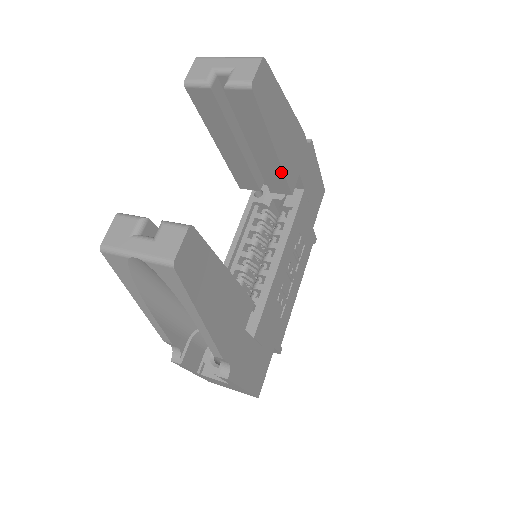
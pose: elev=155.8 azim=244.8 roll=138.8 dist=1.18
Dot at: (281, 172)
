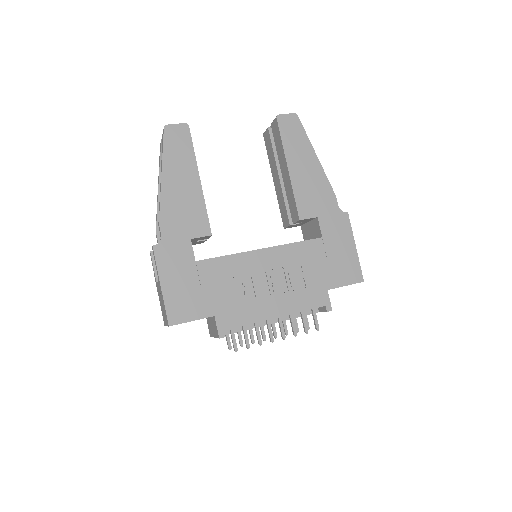
Dot at: (293, 192)
